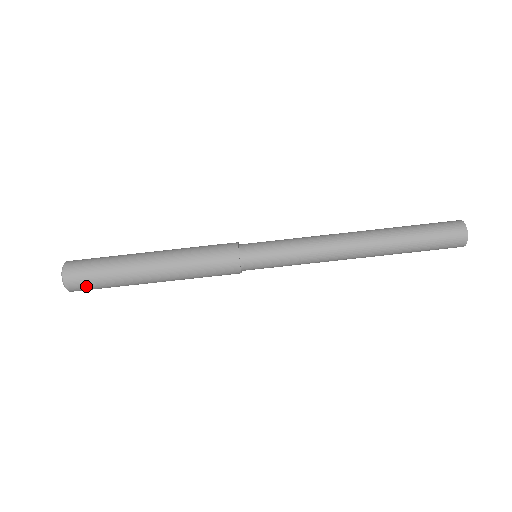
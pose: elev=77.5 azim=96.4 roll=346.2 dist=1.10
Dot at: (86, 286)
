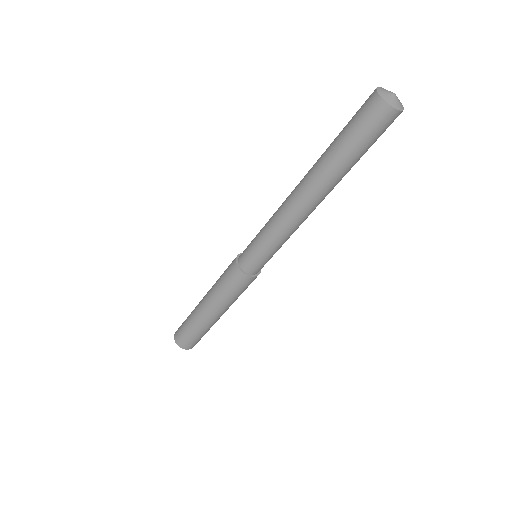
Dot at: occluded
